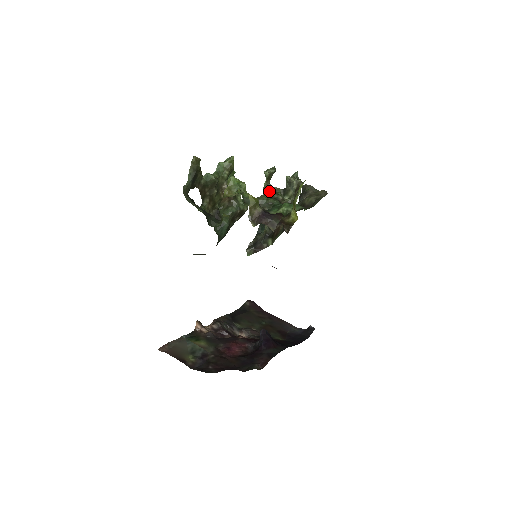
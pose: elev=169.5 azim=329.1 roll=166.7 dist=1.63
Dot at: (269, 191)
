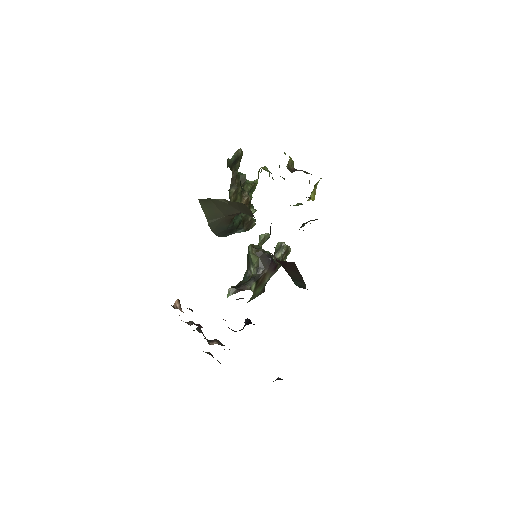
Dot at: occluded
